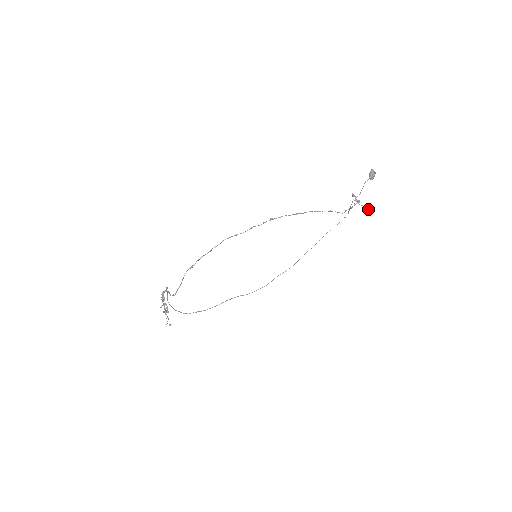
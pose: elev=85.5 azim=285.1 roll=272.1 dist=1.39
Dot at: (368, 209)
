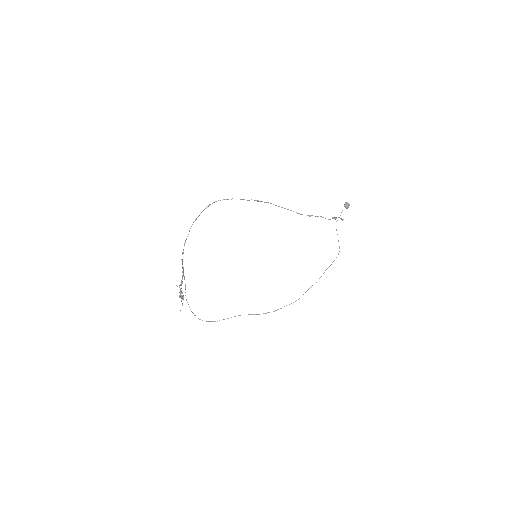
Dot at: (342, 219)
